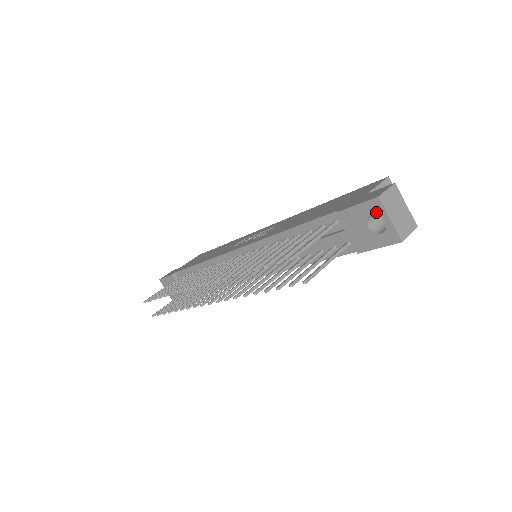
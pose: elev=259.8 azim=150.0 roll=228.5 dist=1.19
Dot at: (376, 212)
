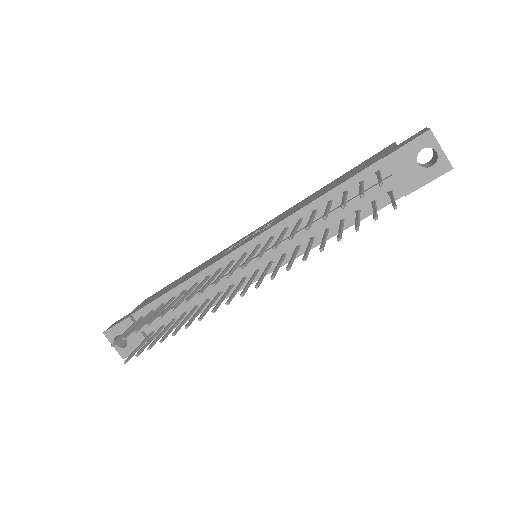
Dot at: (427, 145)
